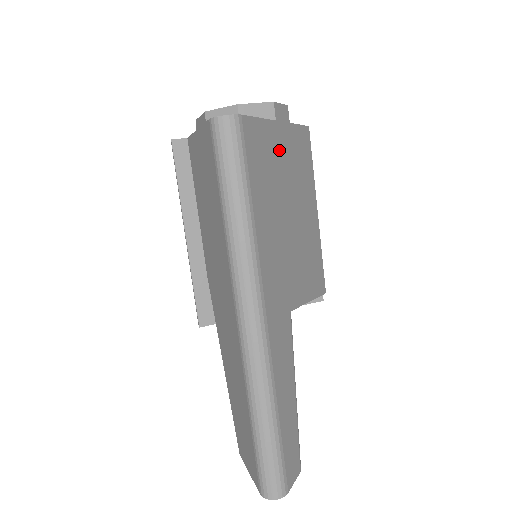
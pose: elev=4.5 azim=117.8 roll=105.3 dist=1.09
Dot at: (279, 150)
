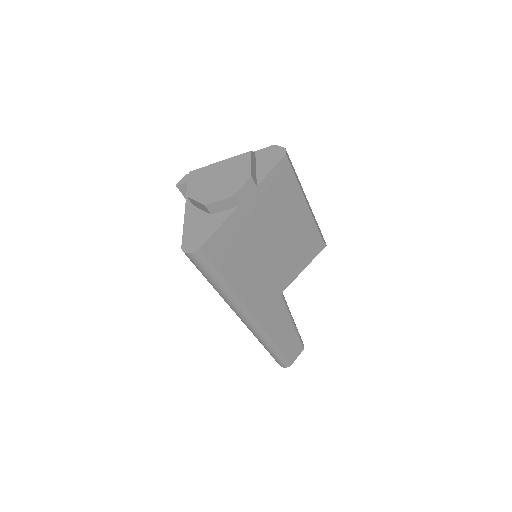
Dot at: (247, 220)
